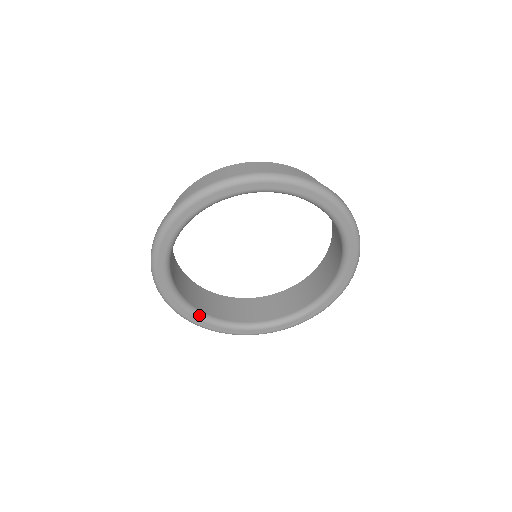
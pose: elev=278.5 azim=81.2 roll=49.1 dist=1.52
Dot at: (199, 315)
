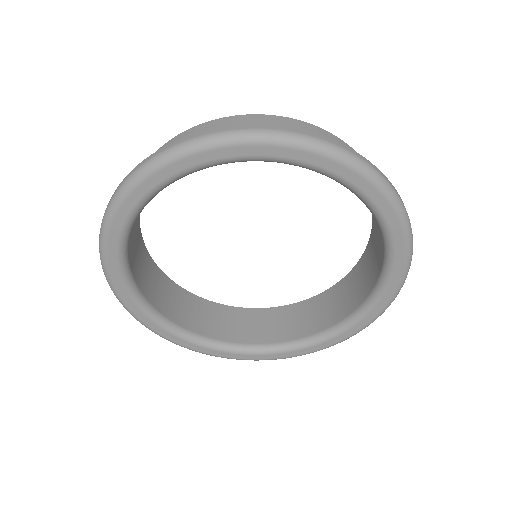
Dot at: (164, 324)
